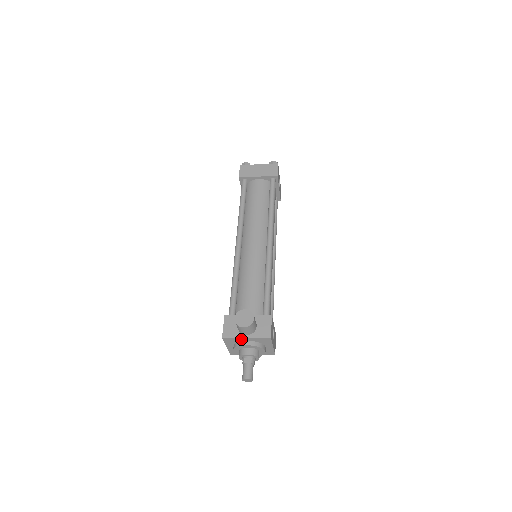
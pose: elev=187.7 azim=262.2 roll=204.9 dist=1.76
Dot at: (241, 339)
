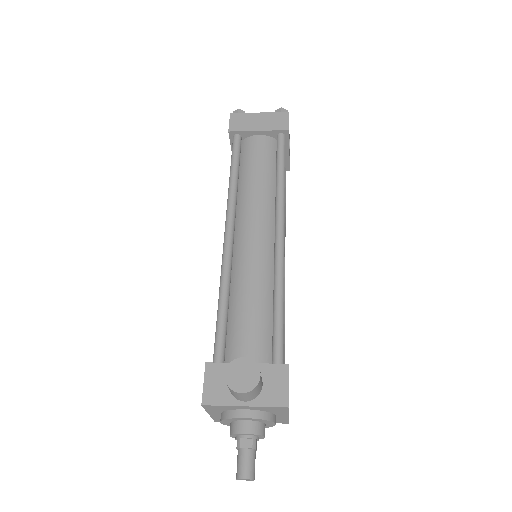
Dot at: (235, 407)
